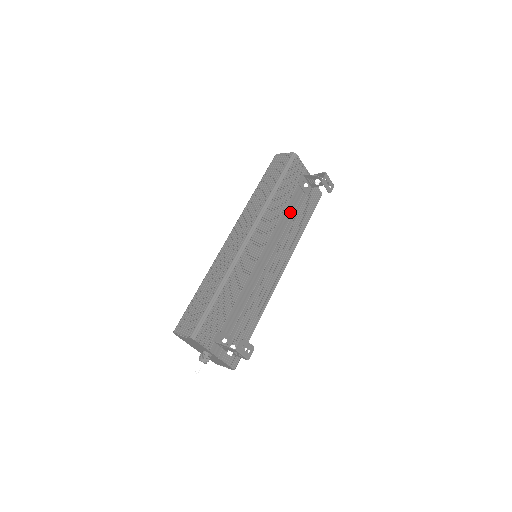
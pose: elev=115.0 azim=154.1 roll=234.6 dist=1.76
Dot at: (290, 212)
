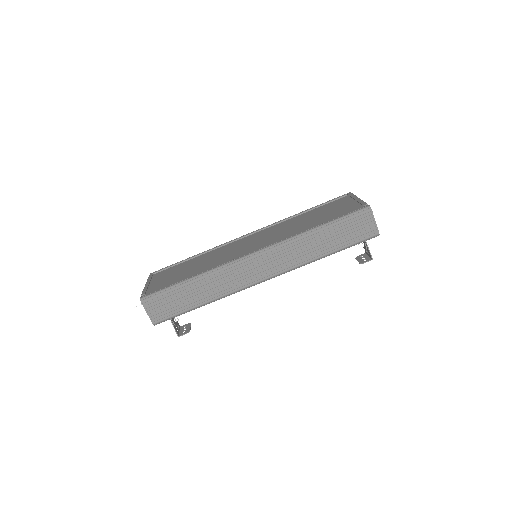
Dot at: occluded
